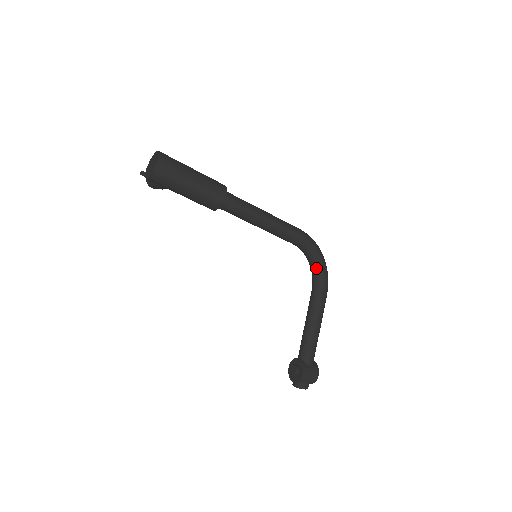
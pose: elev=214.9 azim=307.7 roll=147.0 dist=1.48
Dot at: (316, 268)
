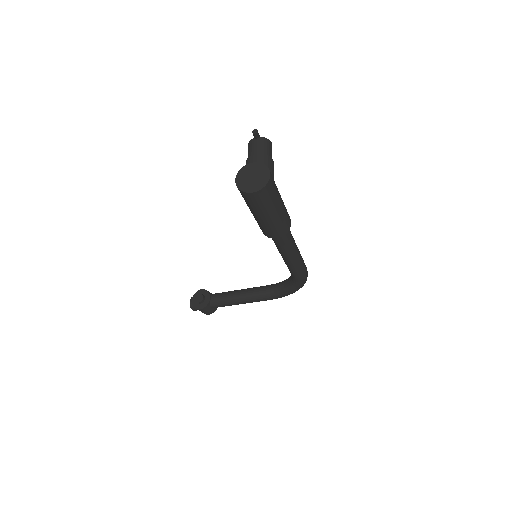
Dot at: (285, 289)
